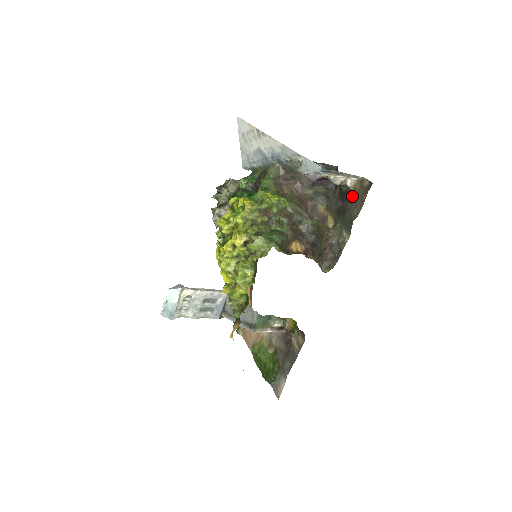
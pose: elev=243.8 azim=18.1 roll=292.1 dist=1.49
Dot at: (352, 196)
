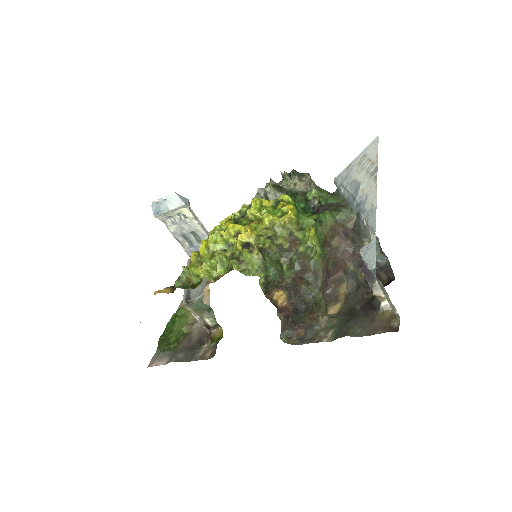
Dot at: (373, 316)
